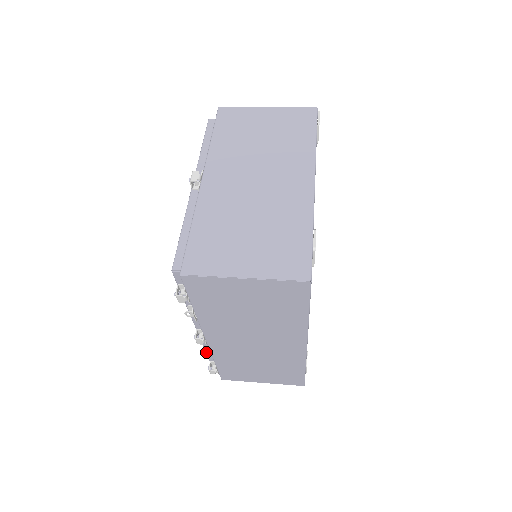
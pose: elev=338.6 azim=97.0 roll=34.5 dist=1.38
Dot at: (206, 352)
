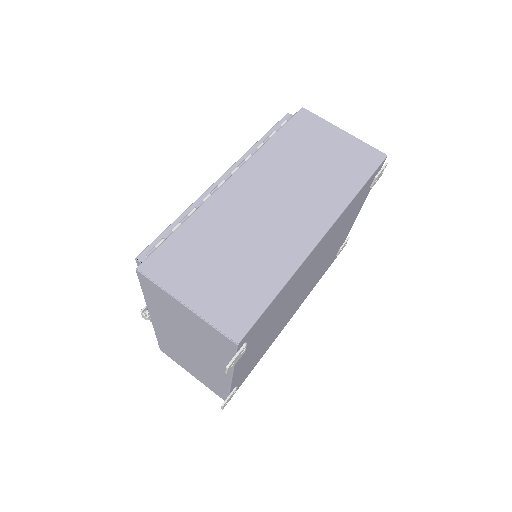
Dot at: occluded
